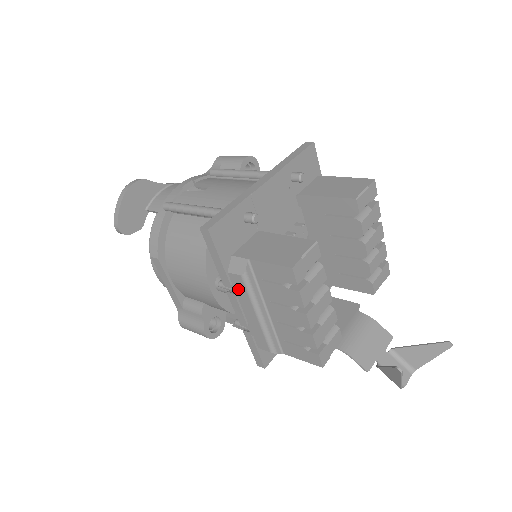
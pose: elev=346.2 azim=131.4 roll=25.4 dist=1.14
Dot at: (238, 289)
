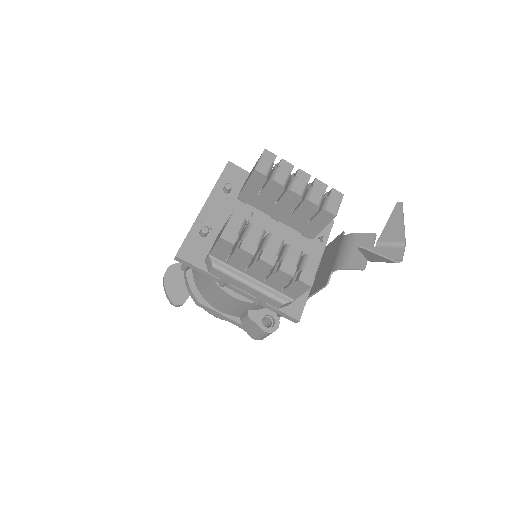
Dot at: (223, 278)
